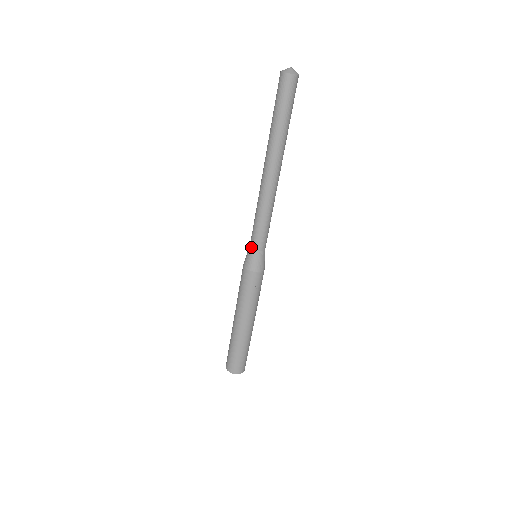
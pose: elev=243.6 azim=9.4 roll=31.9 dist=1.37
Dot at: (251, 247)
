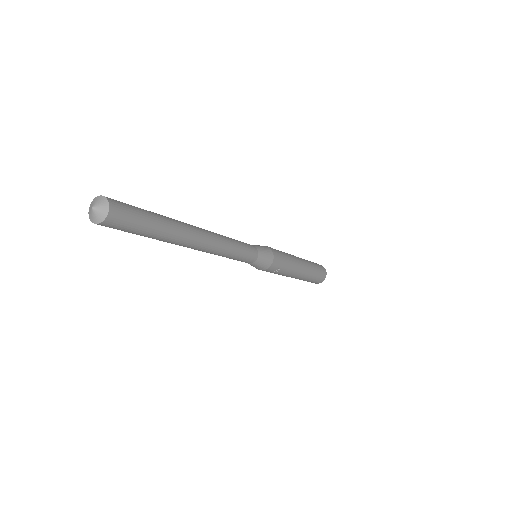
Dot at: occluded
